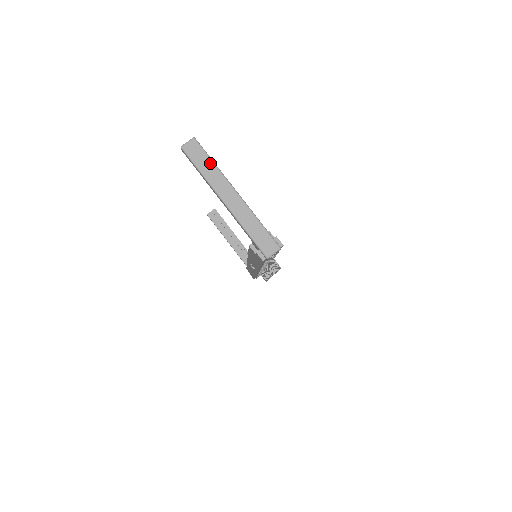
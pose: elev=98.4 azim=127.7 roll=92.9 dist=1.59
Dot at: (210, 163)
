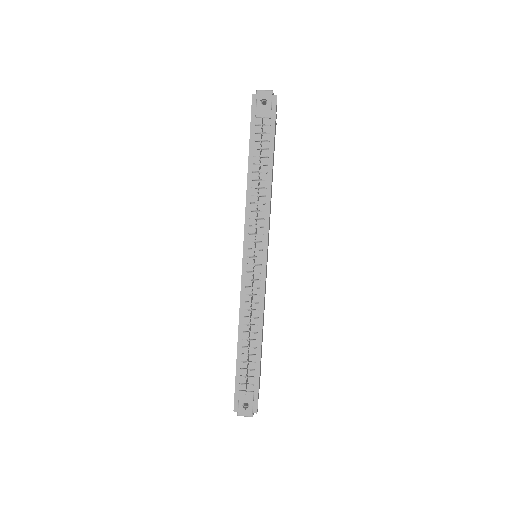
Dot at: occluded
